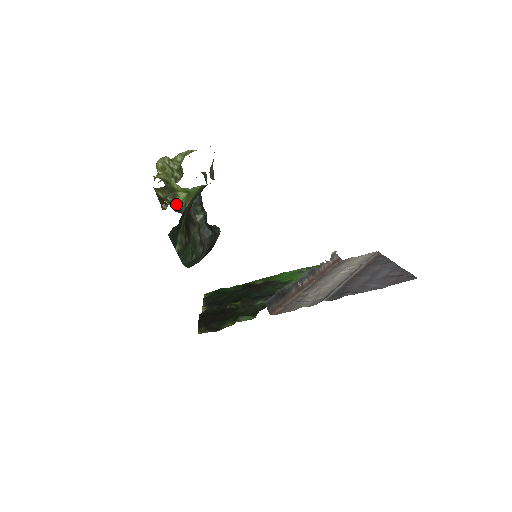
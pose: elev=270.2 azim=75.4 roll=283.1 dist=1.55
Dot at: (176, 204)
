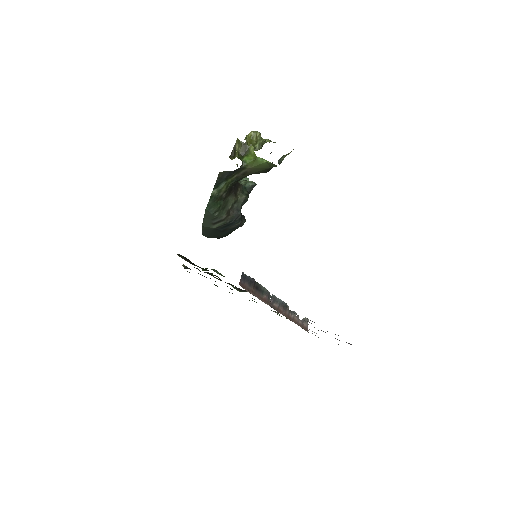
Dot at: (242, 160)
